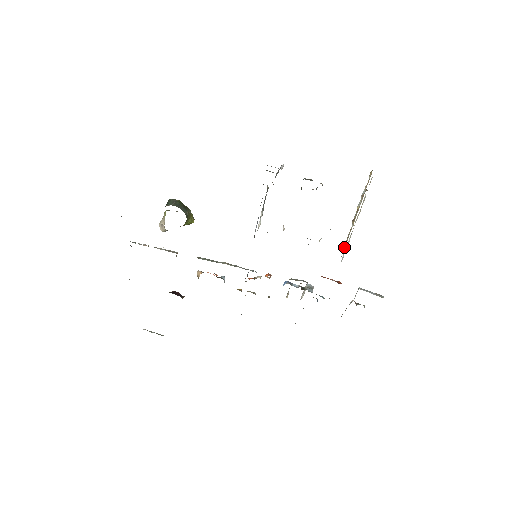
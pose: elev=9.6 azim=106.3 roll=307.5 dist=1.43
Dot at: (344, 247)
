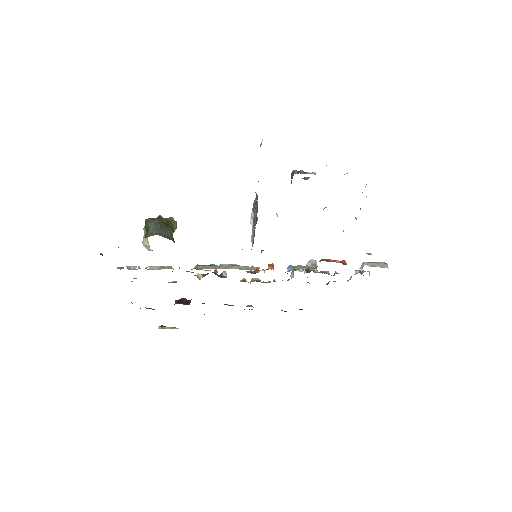
Dot at: occluded
